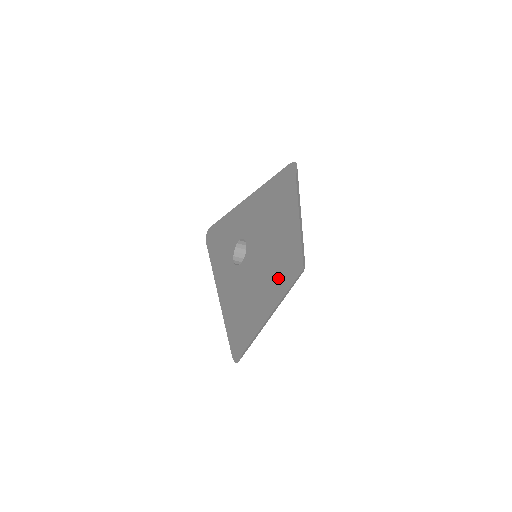
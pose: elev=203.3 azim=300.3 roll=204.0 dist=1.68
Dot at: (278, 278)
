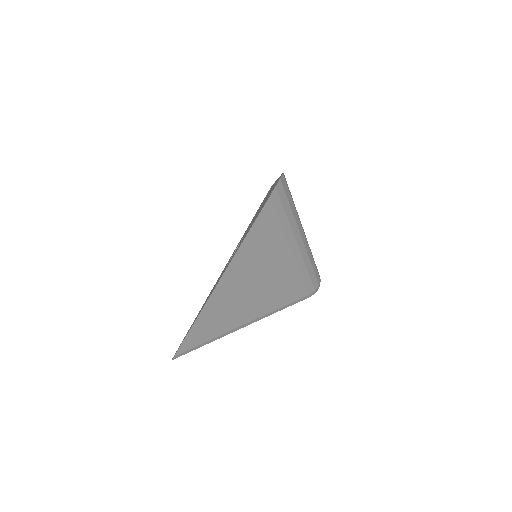
Dot at: occluded
